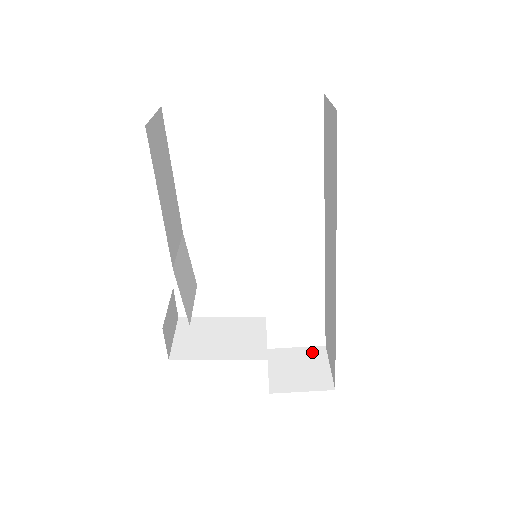
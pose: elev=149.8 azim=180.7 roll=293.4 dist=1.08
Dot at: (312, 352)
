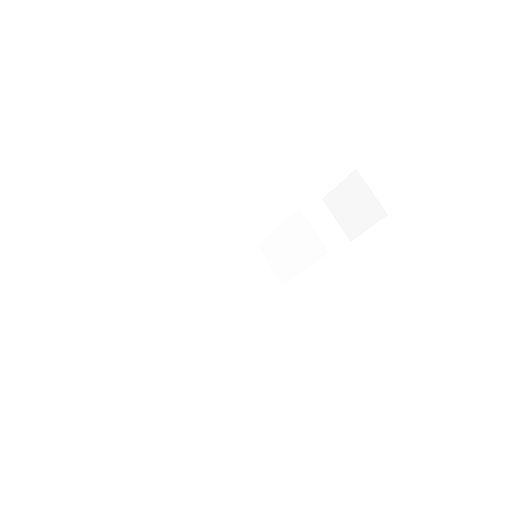
Dot at: (351, 183)
